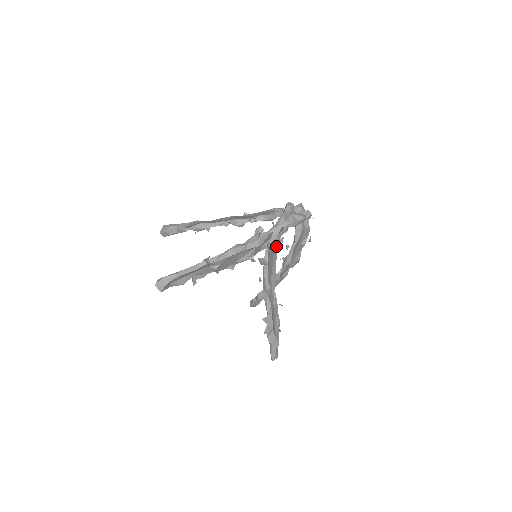
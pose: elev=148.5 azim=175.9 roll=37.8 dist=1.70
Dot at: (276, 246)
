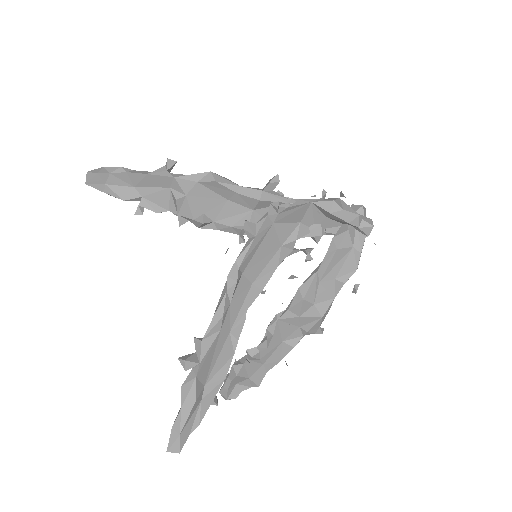
Dot at: (290, 240)
